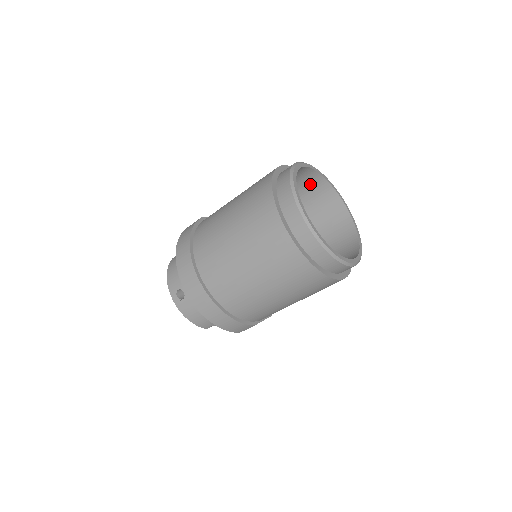
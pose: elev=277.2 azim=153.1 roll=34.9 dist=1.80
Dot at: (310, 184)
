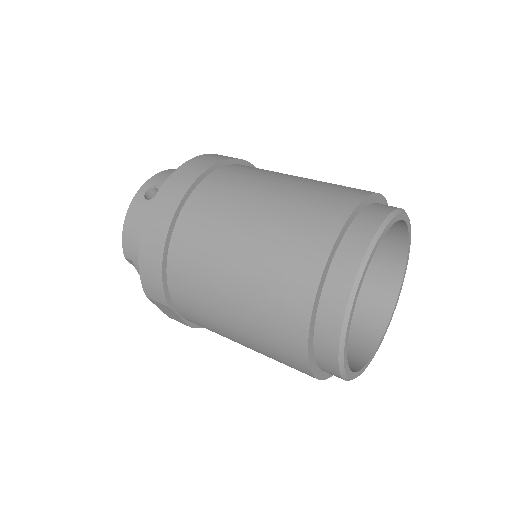
Dot at: (383, 264)
